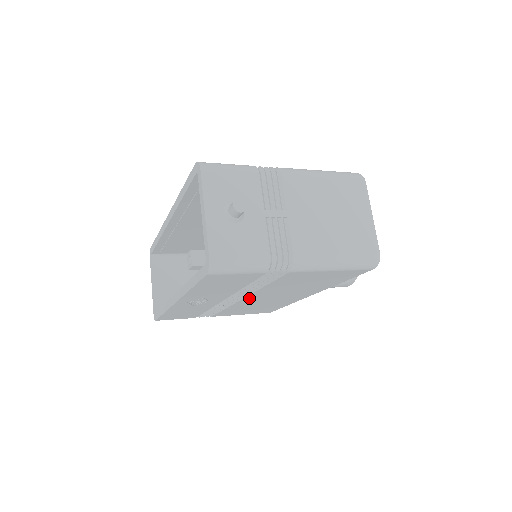
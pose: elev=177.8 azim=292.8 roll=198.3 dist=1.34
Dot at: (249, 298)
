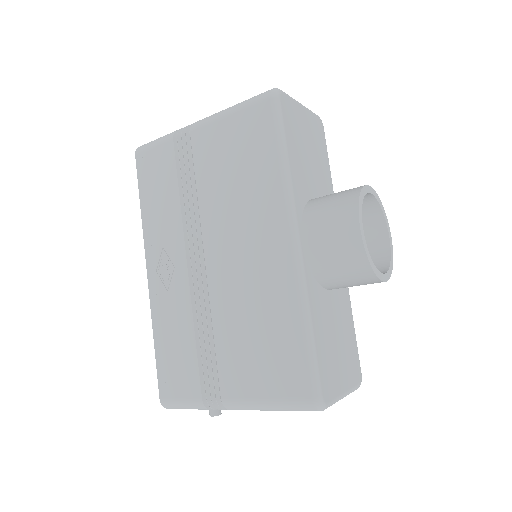
Dot at: (211, 255)
